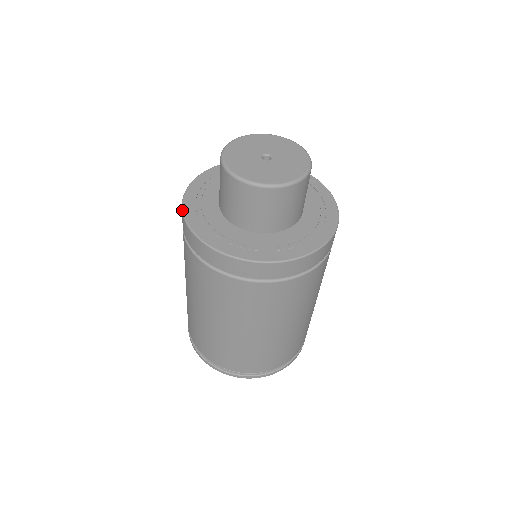
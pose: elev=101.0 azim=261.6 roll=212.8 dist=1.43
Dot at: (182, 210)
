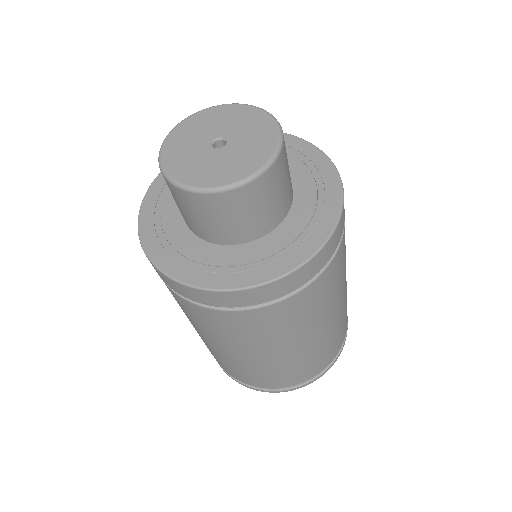
Dot at: (145, 254)
